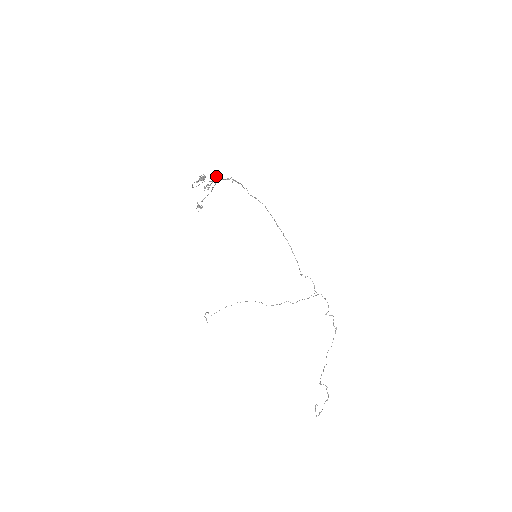
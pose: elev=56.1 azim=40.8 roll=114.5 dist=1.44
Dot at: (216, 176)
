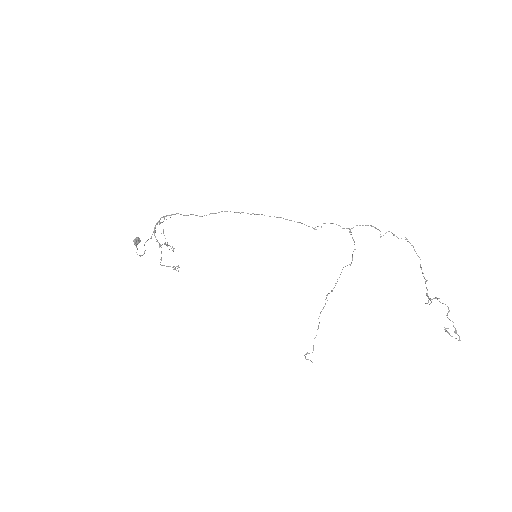
Dot at: (163, 232)
